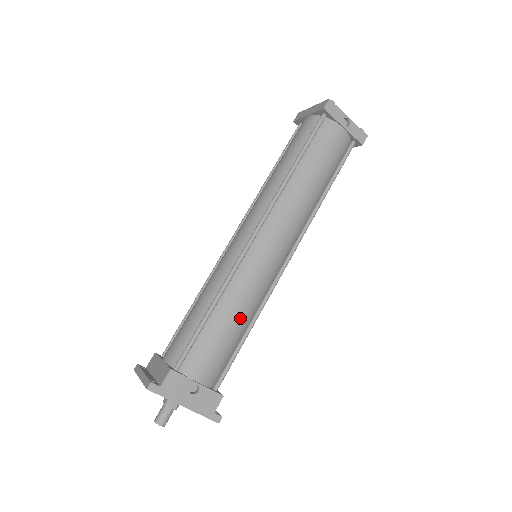
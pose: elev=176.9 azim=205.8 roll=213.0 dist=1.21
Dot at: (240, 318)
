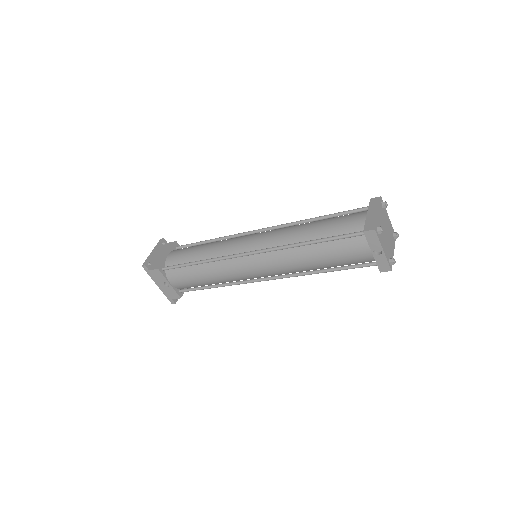
Dot at: (211, 280)
